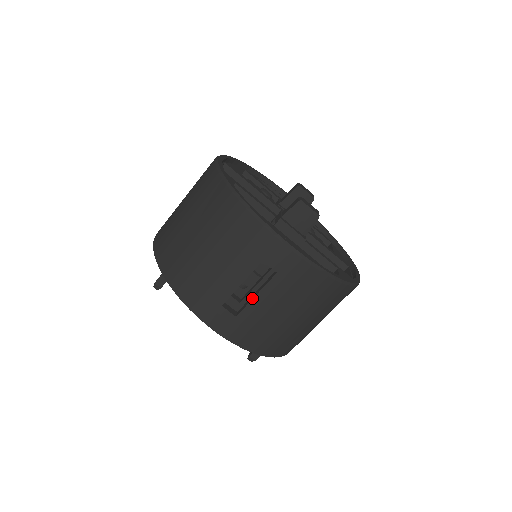
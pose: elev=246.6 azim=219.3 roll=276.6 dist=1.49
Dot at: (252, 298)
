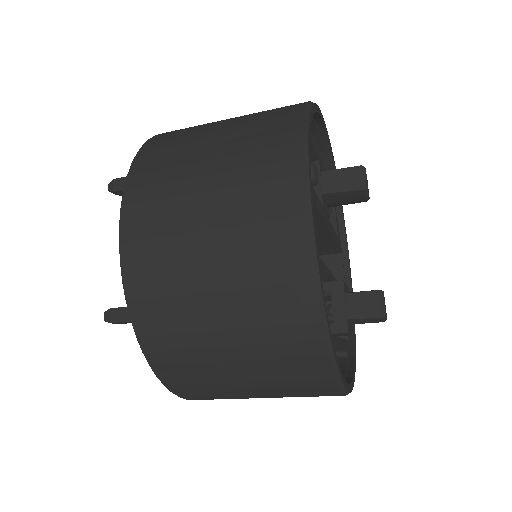
Dot at: occluded
